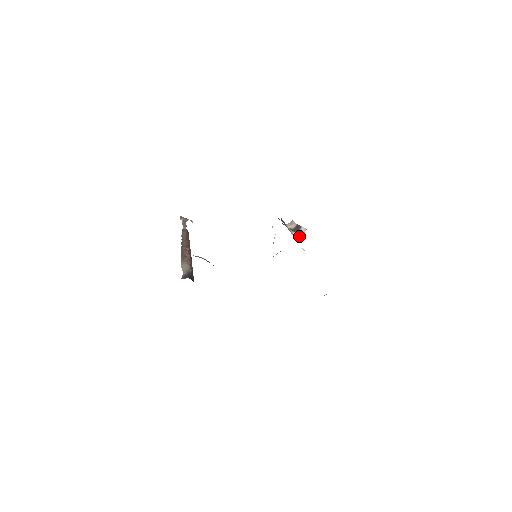
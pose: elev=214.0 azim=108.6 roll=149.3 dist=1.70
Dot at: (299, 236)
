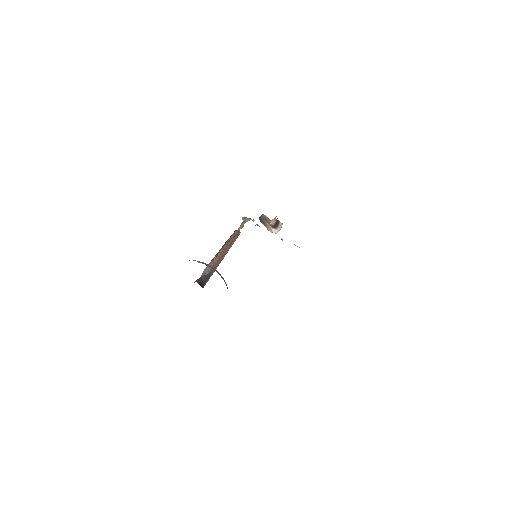
Dot at: (277, 232)
